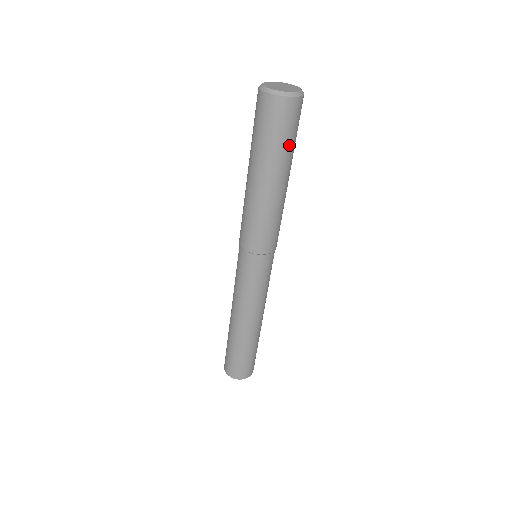
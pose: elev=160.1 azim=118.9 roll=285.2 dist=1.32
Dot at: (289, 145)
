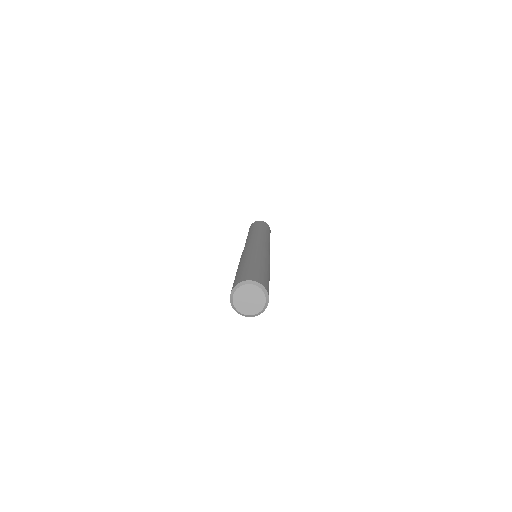
Dot at: occluded
